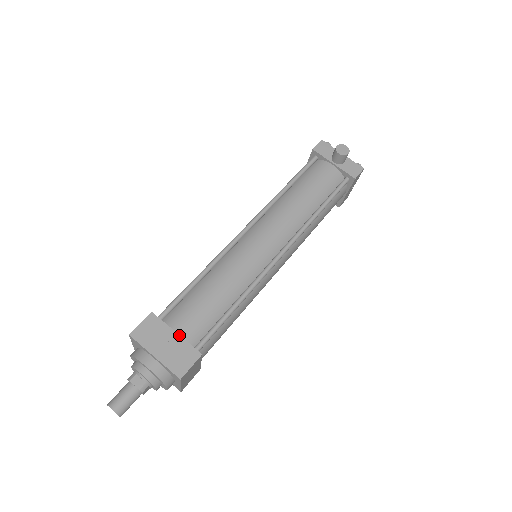
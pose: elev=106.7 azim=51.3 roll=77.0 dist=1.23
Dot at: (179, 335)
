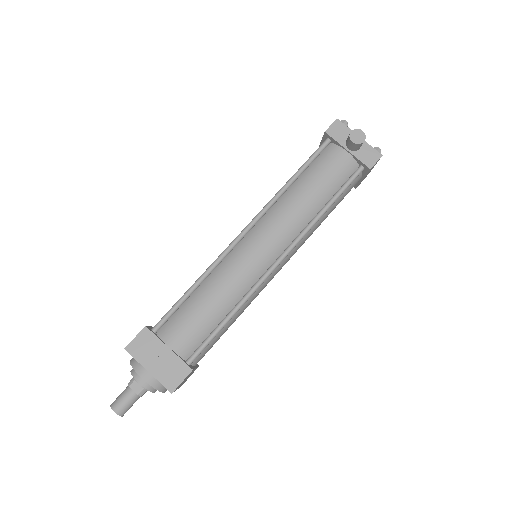
Dot at: (171, 350)
